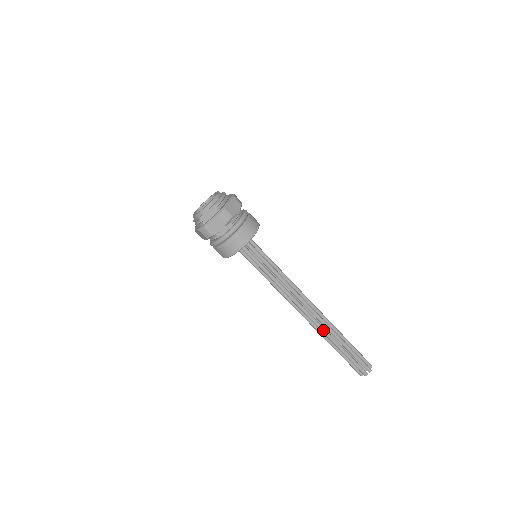
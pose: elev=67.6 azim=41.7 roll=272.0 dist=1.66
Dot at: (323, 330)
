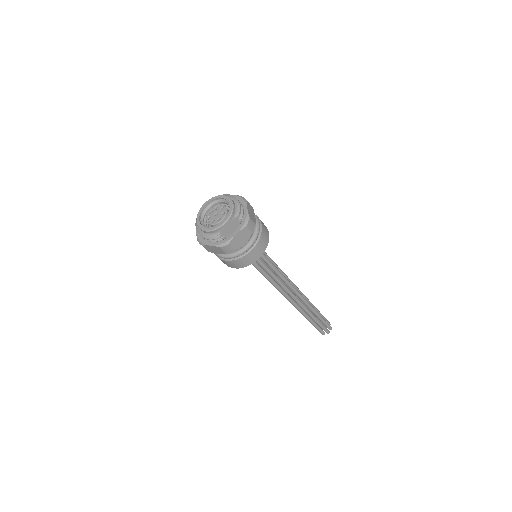
Dot at: (305, 308)
